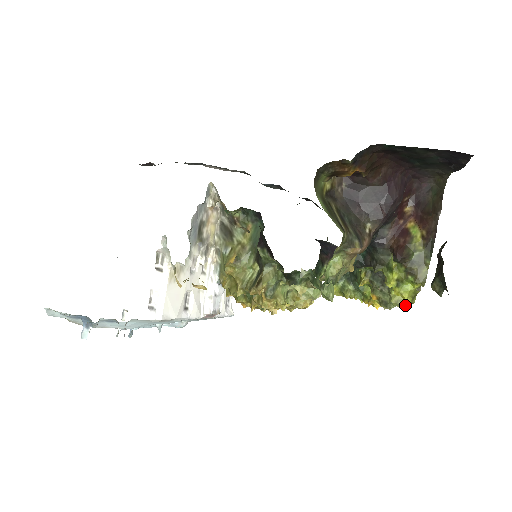
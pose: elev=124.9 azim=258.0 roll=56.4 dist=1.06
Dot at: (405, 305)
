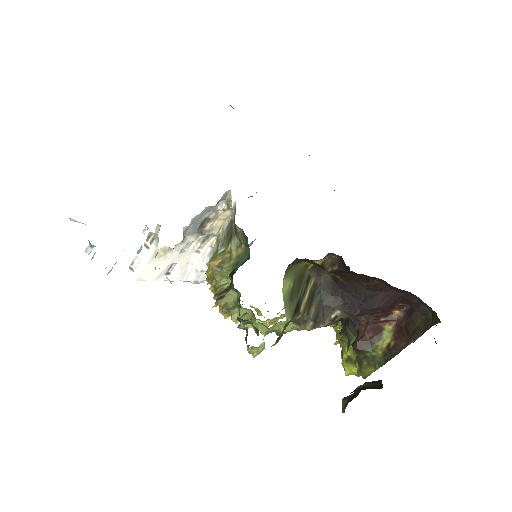
Dot at: occluded
